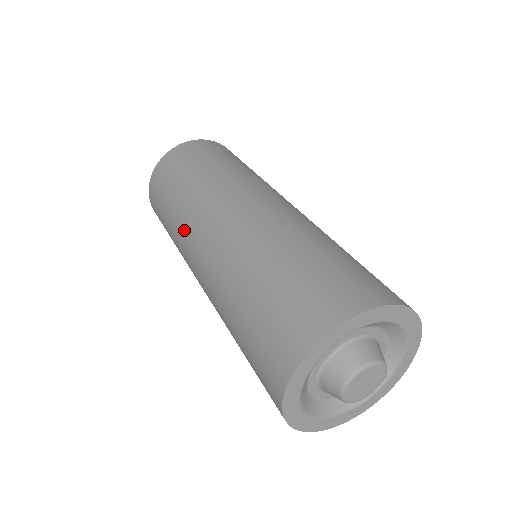
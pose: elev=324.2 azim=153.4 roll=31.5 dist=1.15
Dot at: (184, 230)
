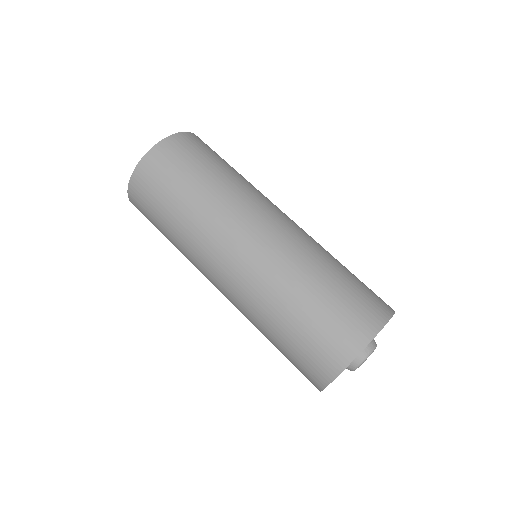
Dot at: occluded
